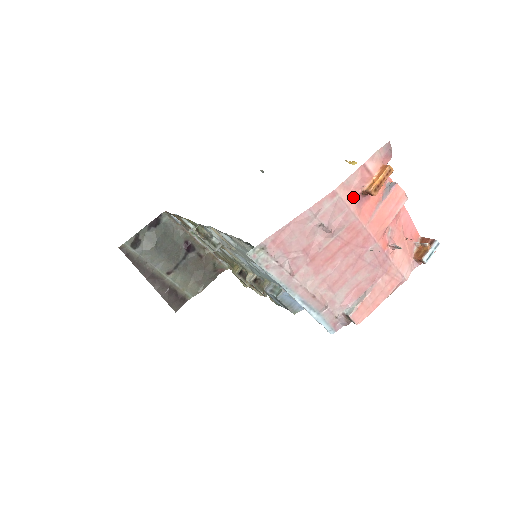
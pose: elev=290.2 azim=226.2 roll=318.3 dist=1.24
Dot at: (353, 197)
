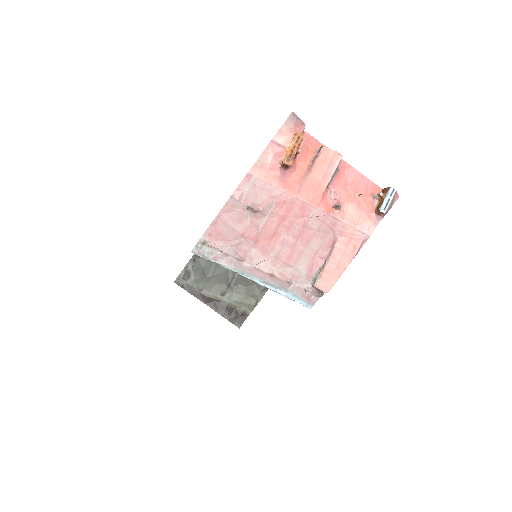
Dot at: (273, 174)
